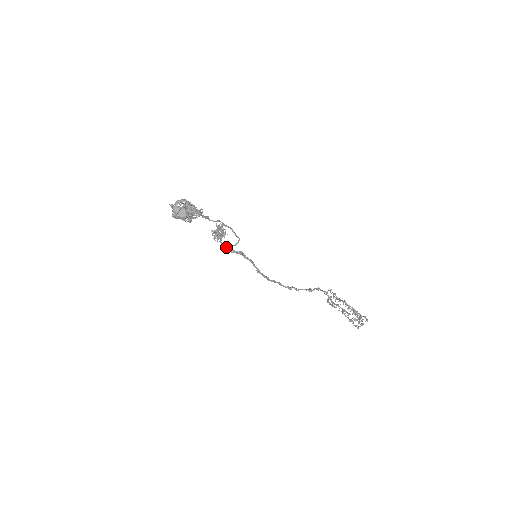
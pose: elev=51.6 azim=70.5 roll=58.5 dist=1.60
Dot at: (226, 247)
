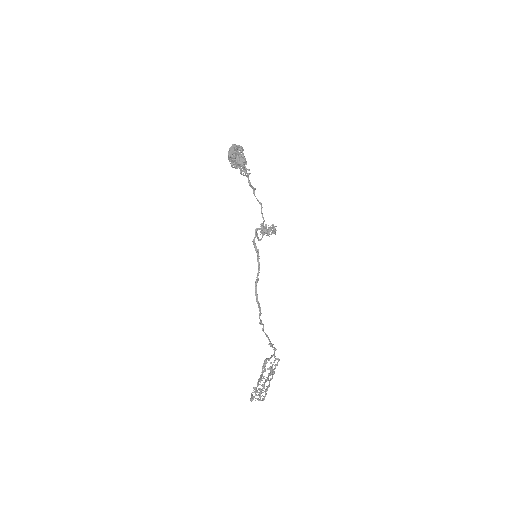
Dot at: (255, 237)
